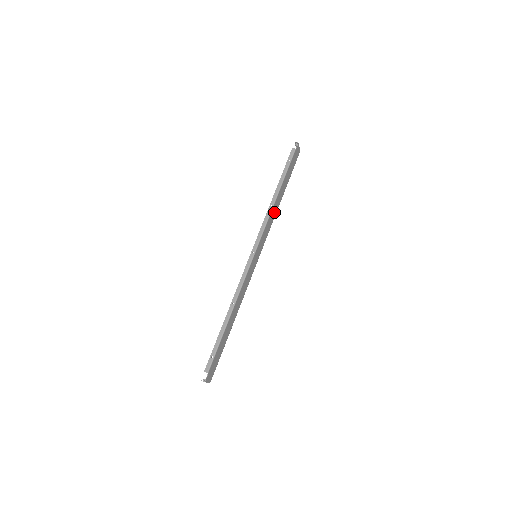
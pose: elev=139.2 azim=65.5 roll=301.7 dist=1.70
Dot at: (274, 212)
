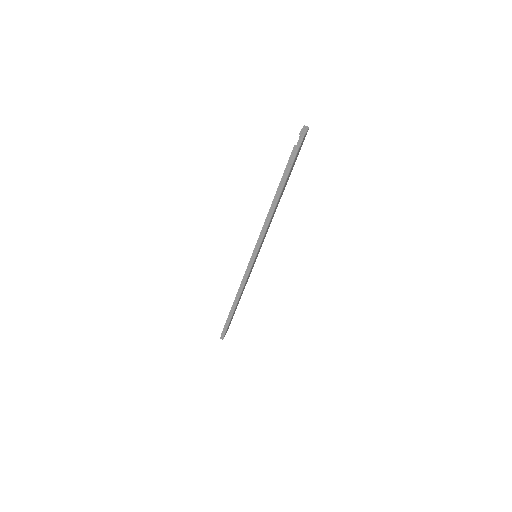
Dot at: (273, 214)
